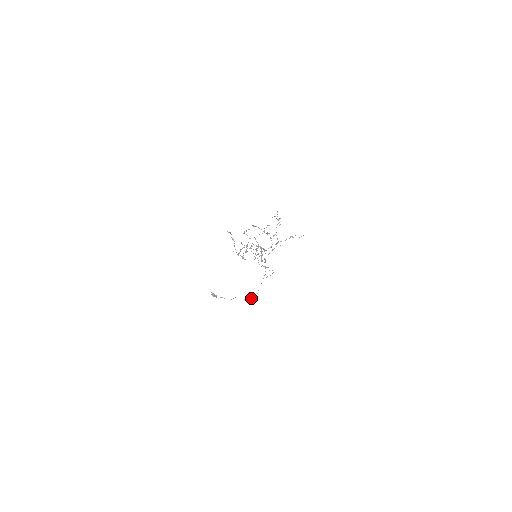
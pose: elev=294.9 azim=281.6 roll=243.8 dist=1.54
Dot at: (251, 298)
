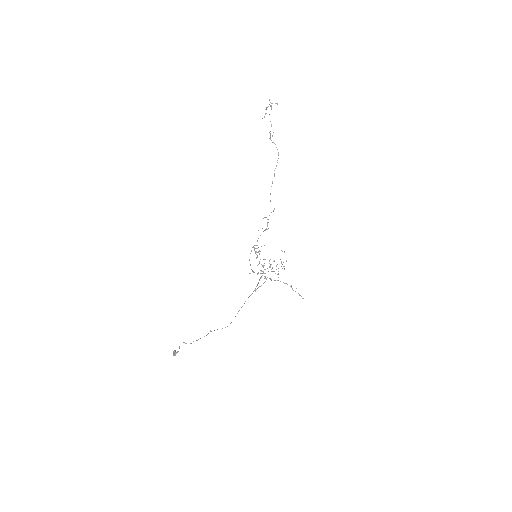
Dot at: (225, 327)
